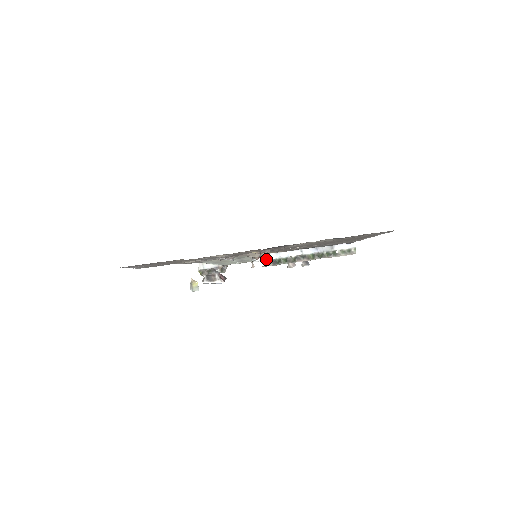
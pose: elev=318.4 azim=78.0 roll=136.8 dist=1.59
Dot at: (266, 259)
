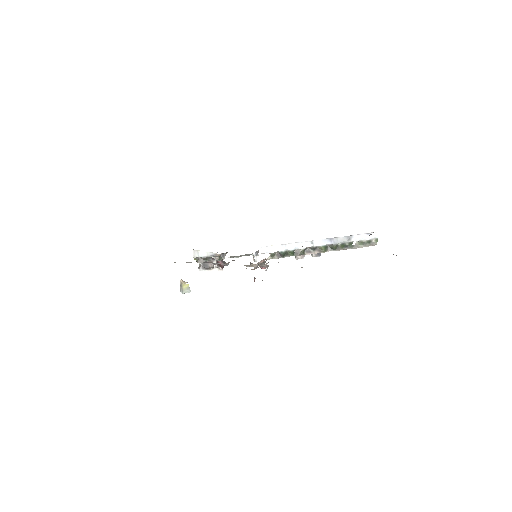
Dot at: (270, 252)
